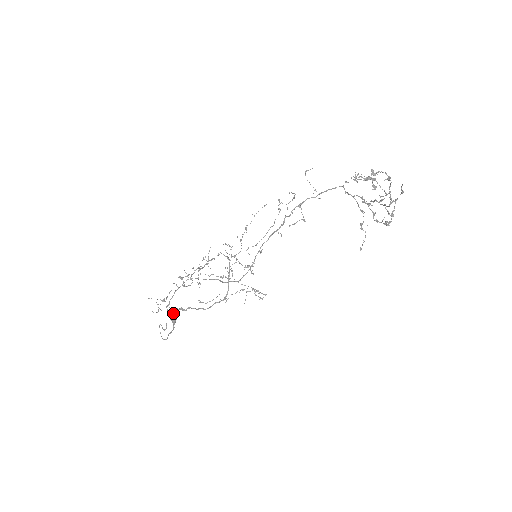
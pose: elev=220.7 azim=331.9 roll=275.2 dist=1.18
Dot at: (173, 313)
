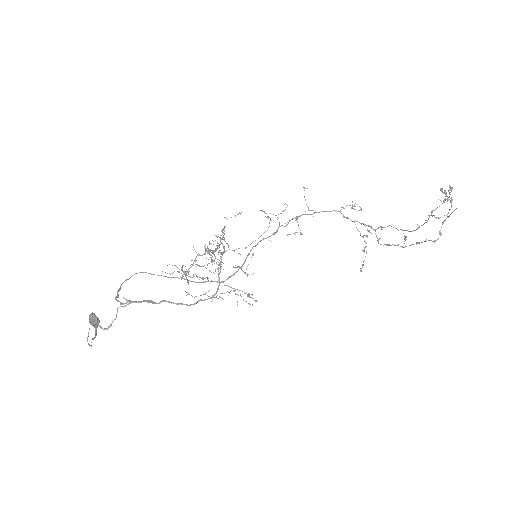
Dot at: (94, 315)
